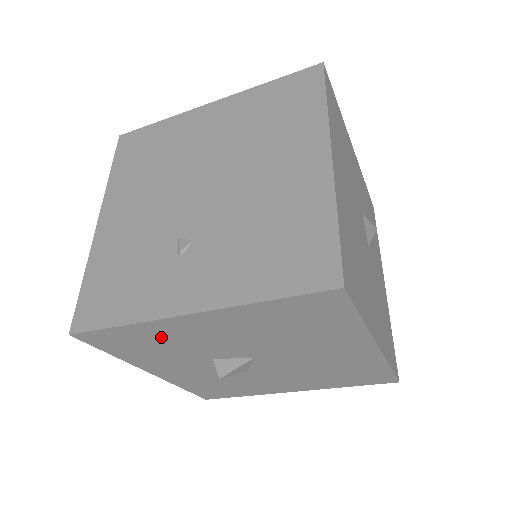
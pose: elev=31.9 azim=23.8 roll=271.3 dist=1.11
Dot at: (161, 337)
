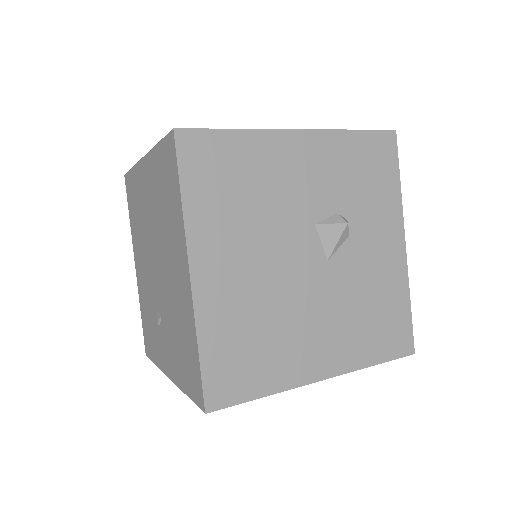
Dot at: occluded
